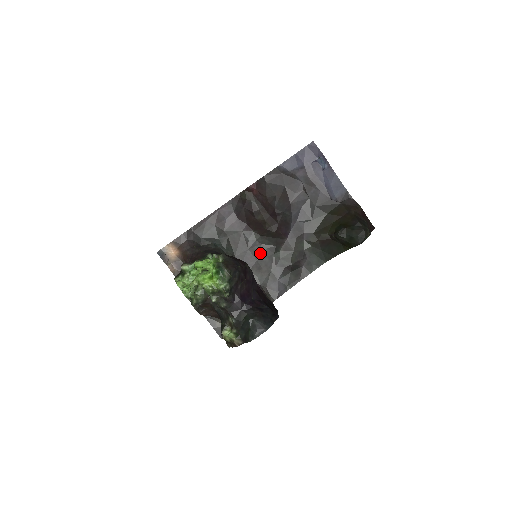
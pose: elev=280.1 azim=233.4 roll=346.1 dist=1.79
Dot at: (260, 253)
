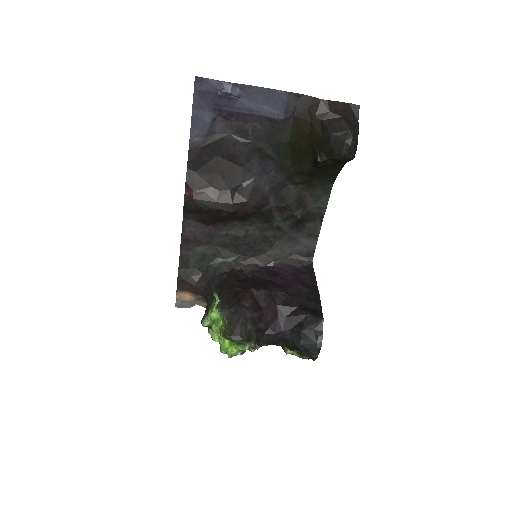
Dot at: (259, 233)
